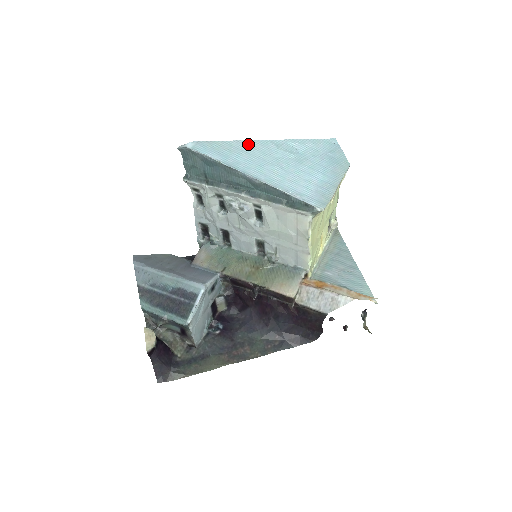
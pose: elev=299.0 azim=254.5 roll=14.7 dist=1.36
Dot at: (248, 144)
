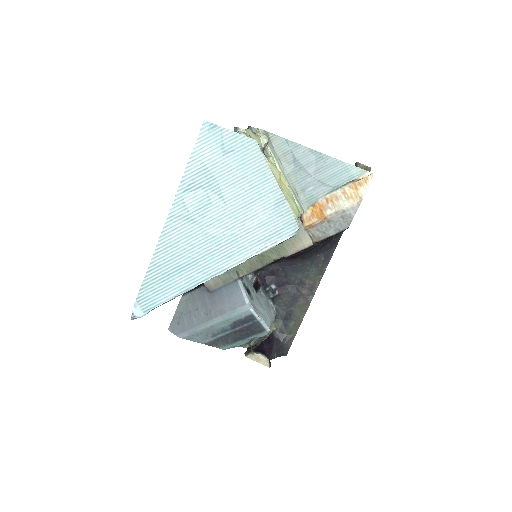
Dot at: (165, 245)
